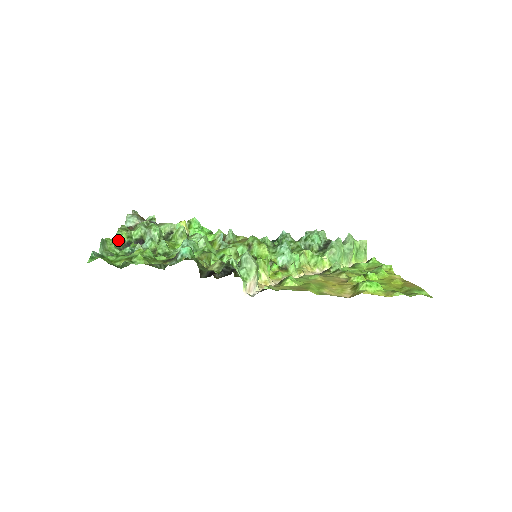
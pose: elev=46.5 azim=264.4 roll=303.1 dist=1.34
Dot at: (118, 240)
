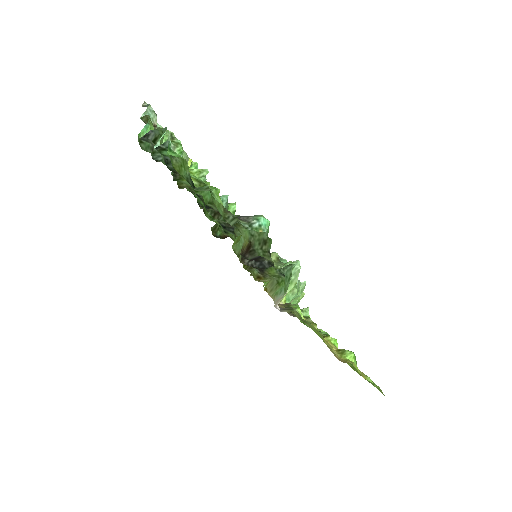
Dot at: (144, 131)
